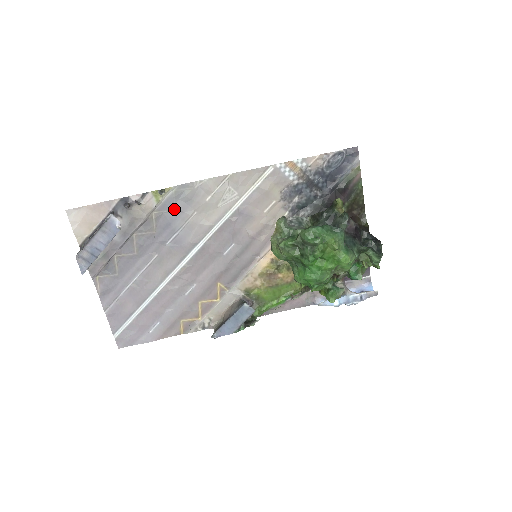
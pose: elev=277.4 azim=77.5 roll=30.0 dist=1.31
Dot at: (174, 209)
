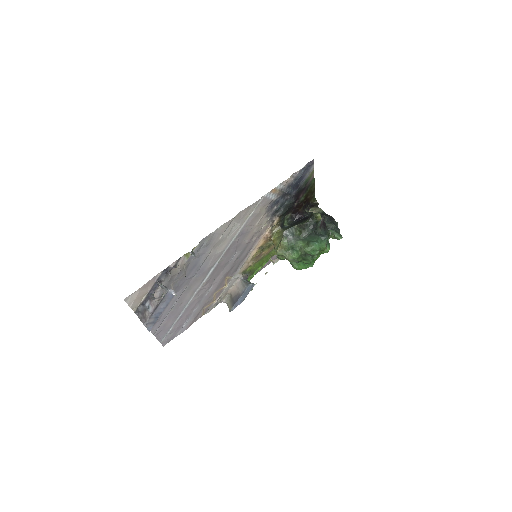
Dot at: (198, 255)
